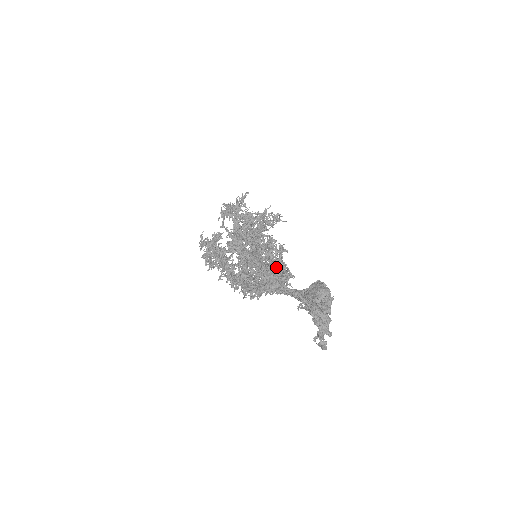
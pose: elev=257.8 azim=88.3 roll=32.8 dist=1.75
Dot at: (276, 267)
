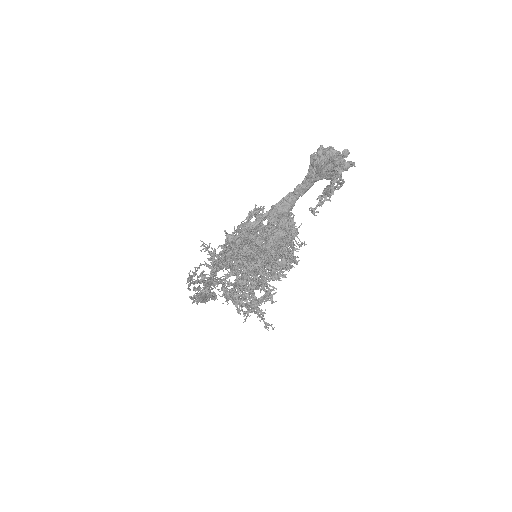
Dot at: occluded
